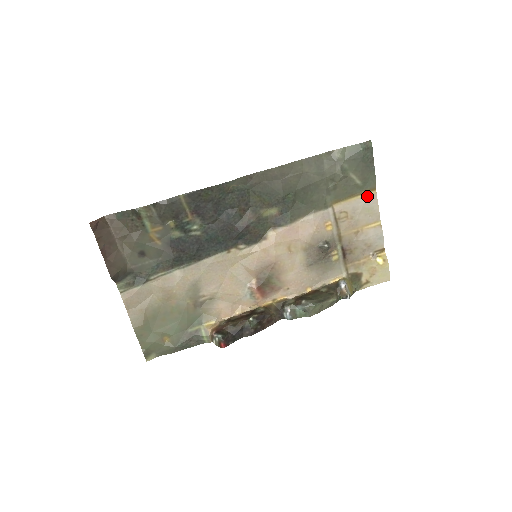
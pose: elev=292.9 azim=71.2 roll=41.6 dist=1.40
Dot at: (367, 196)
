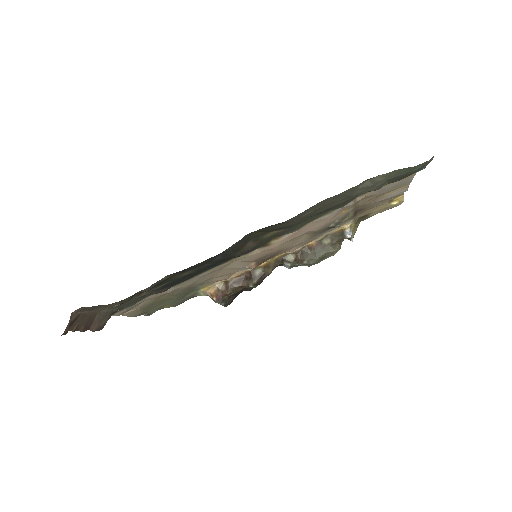
Dot at: (402, 179)
